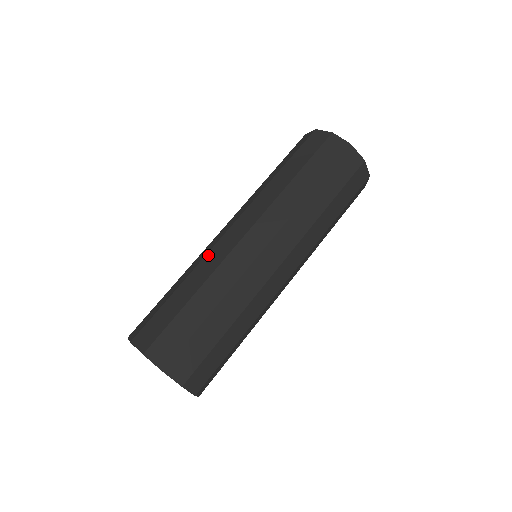
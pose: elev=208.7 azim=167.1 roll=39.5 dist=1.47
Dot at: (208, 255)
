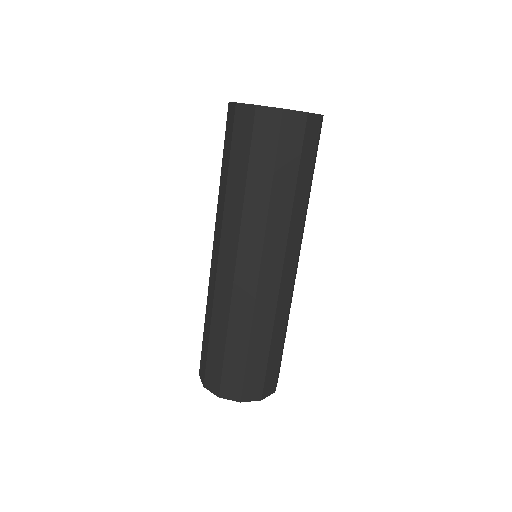
Dot at: (209, 286)
